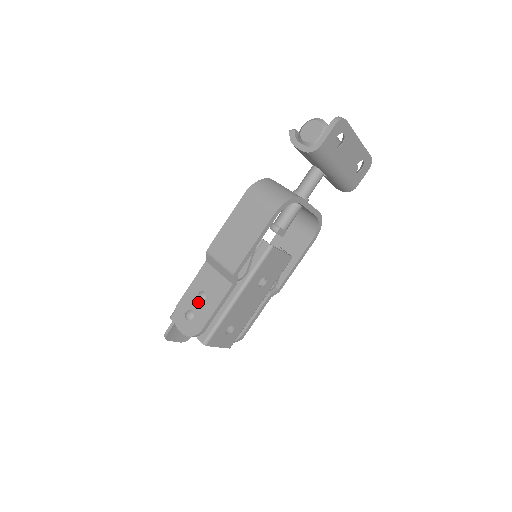
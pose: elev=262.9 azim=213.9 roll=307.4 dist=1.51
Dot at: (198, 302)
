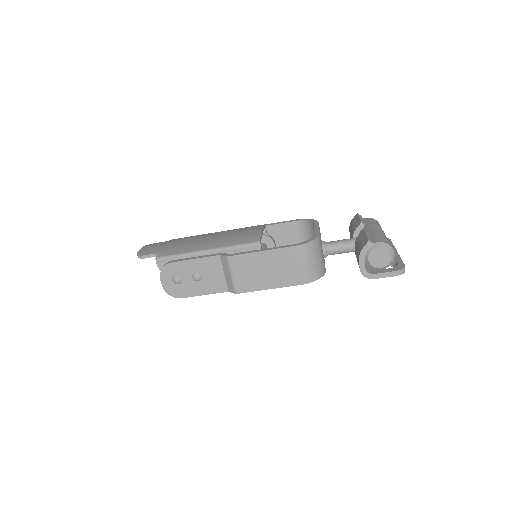
Dot at: (191, 278)
